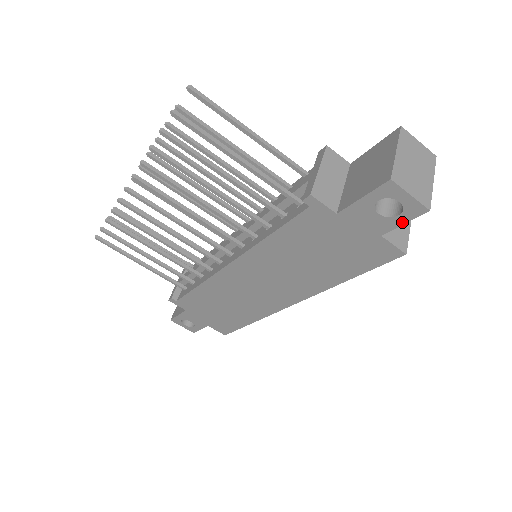
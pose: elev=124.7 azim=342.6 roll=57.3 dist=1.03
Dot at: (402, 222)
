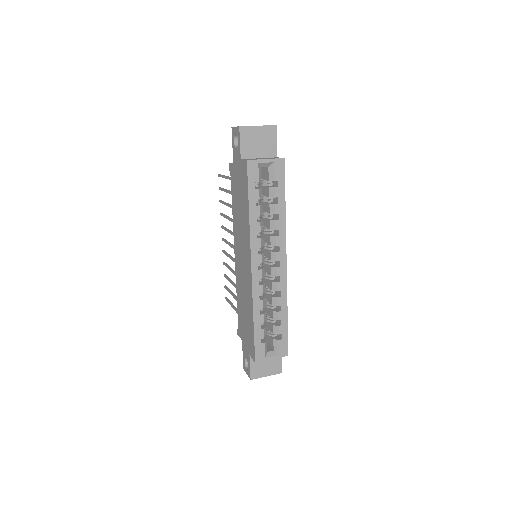
Dot at: (240, 143)
